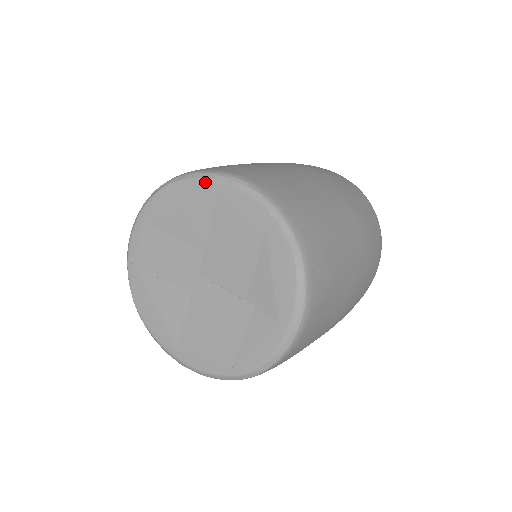
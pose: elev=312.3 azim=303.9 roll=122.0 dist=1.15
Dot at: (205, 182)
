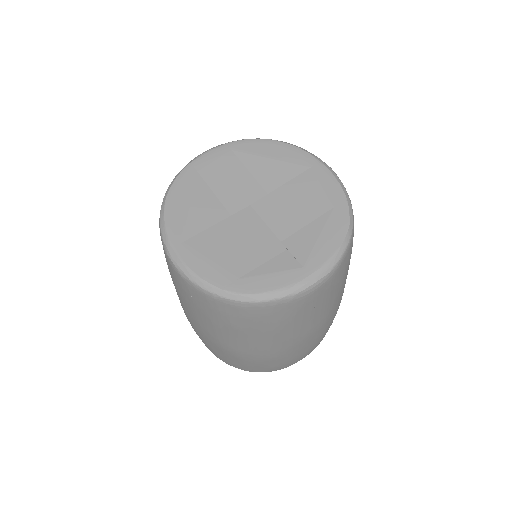
Dot at: (306, 154)
